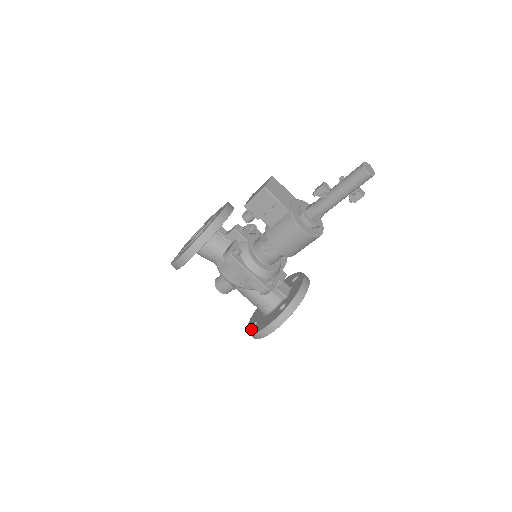
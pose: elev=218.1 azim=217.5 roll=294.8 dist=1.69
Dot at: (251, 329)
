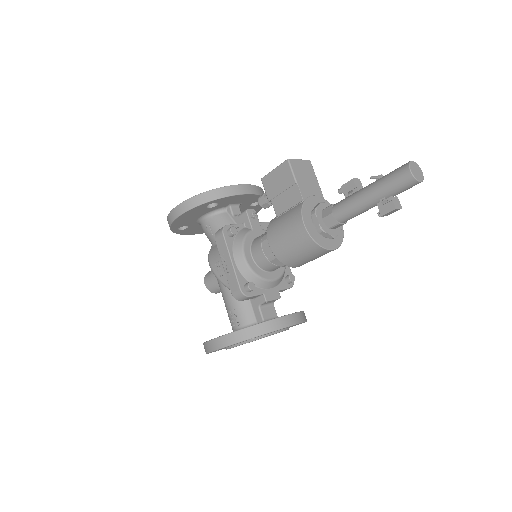
Dot at: occluded
